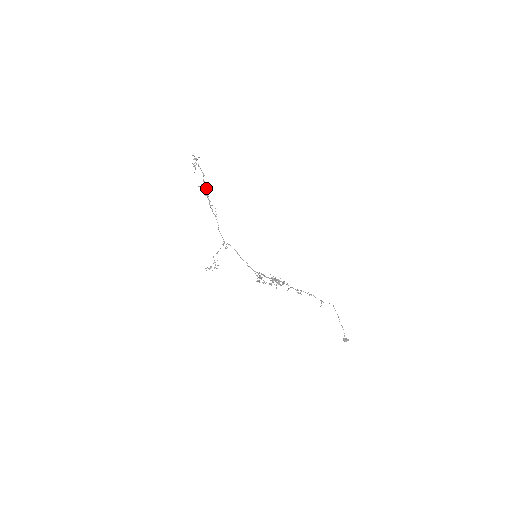
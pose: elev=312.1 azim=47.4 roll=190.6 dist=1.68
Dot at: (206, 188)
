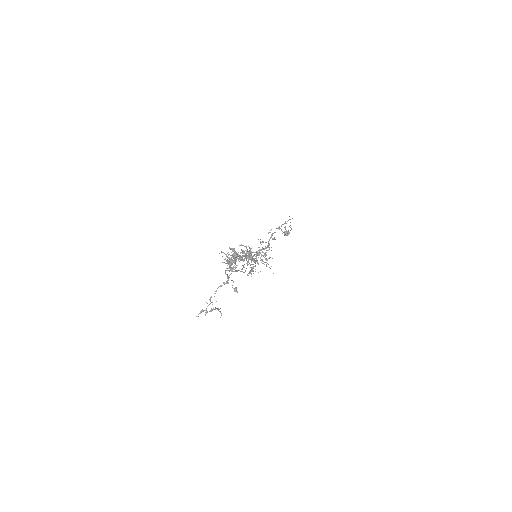
Dot at: occluded
